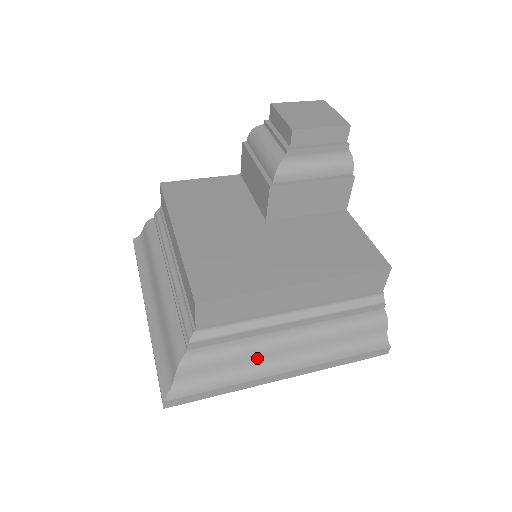
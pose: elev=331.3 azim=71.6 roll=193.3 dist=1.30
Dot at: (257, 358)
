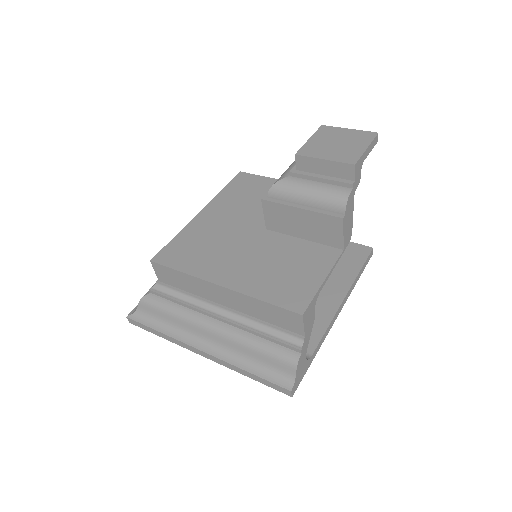
Dot at: (187, 326)
